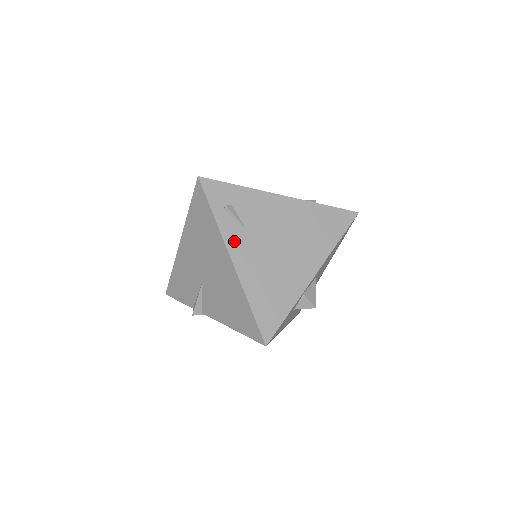
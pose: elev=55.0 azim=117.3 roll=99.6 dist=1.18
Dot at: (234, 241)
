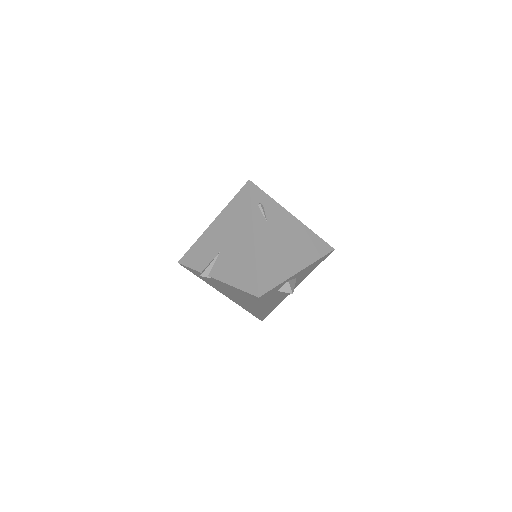
Dot at: (258, 226)
